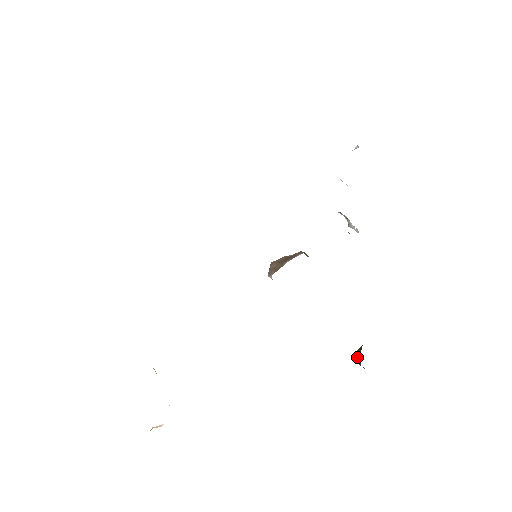
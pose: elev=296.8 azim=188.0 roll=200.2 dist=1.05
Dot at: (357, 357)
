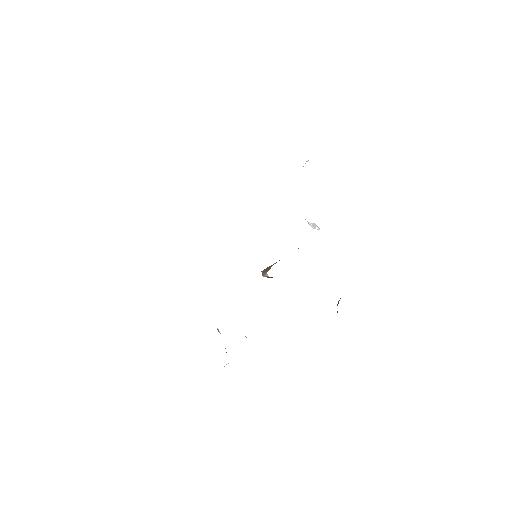
Dot at: occluded
